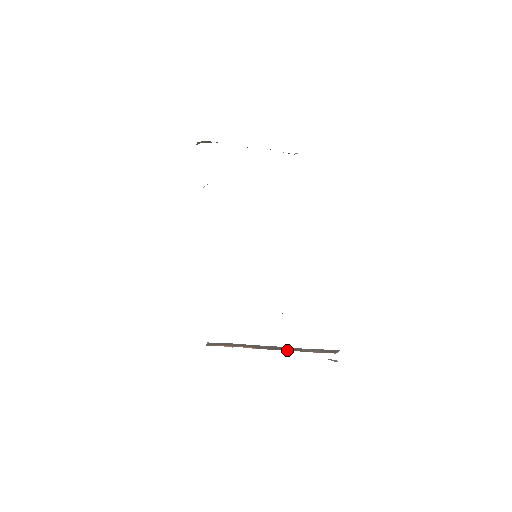
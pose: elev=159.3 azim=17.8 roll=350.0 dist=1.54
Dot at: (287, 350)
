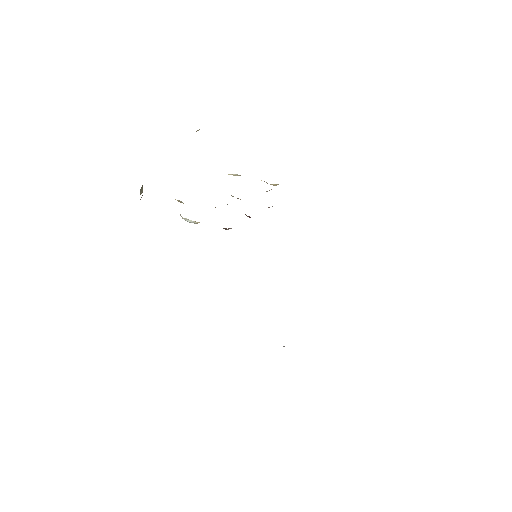
Dot at: occluded
